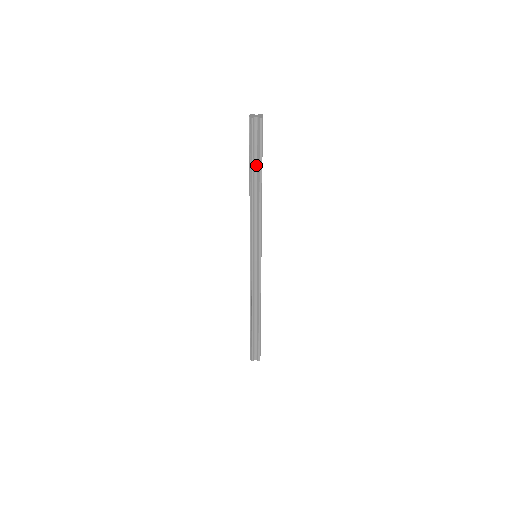
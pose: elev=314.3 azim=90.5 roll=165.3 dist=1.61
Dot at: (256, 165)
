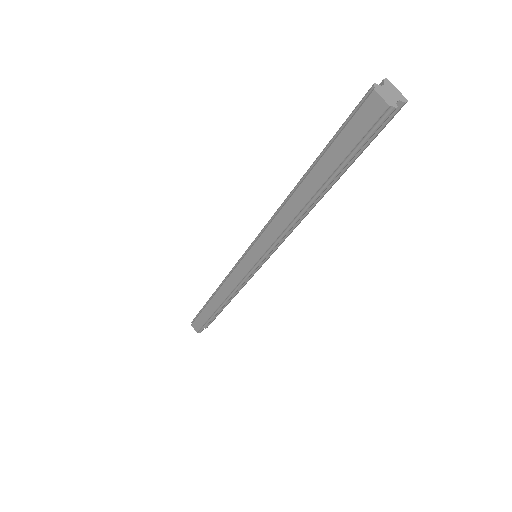
Dot at: occluded
